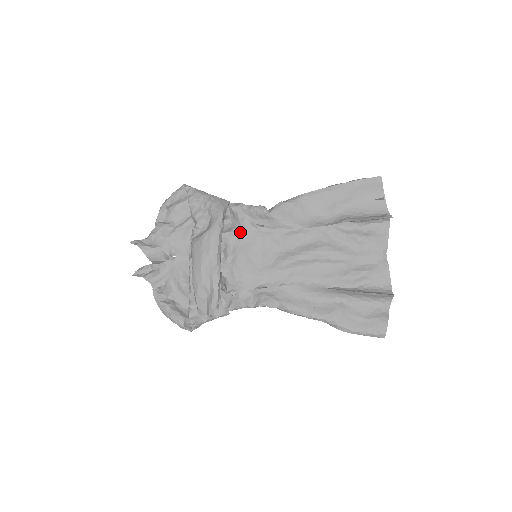
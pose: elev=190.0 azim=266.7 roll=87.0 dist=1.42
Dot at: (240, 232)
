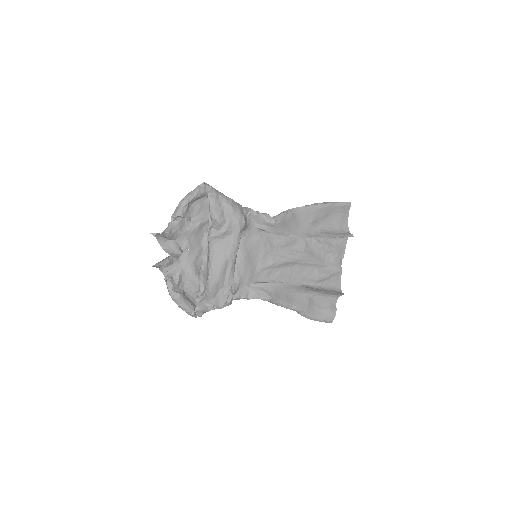
Dot at: (245, 233)
